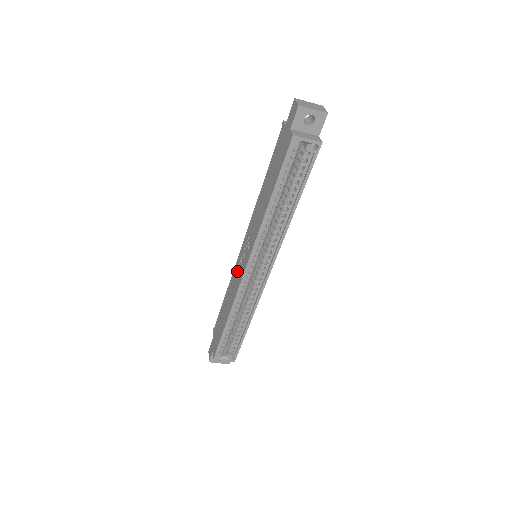
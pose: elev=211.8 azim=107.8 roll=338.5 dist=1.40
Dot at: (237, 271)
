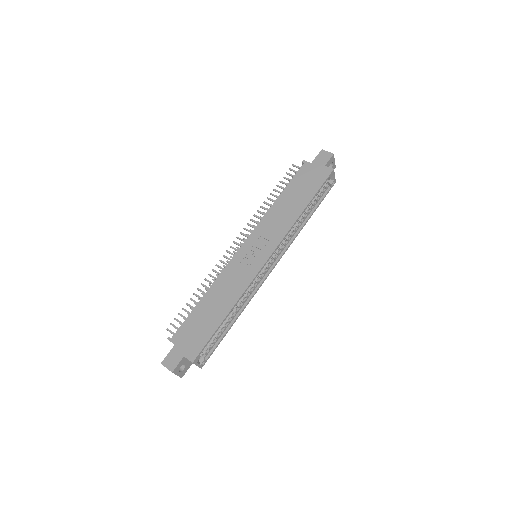
Dot at: (240, 266)
